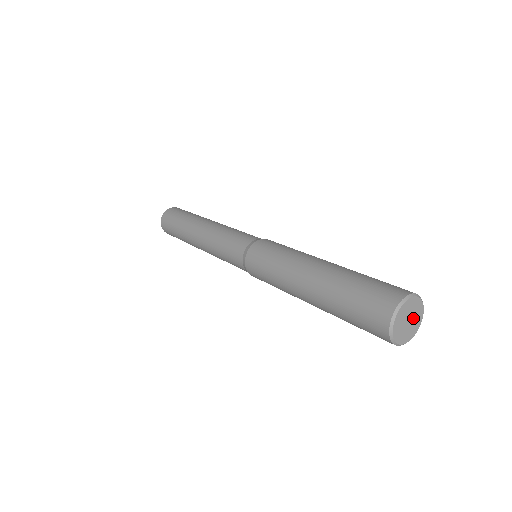
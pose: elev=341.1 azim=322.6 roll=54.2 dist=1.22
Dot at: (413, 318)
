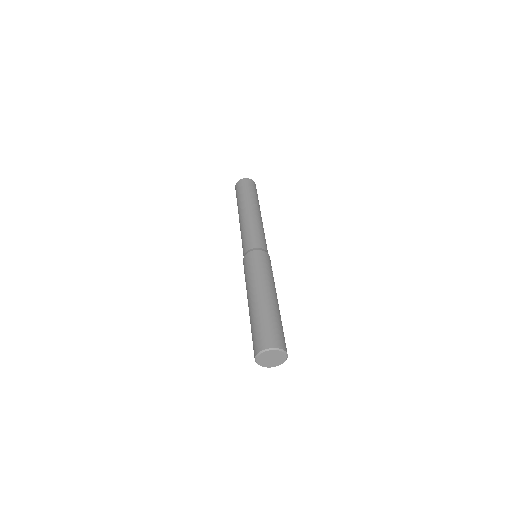
Dot at: (276, 359)
